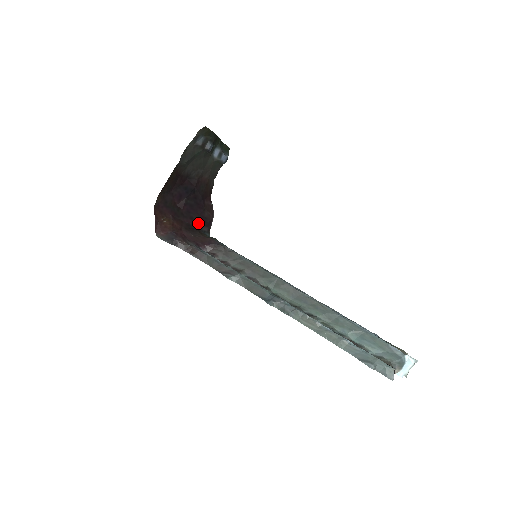
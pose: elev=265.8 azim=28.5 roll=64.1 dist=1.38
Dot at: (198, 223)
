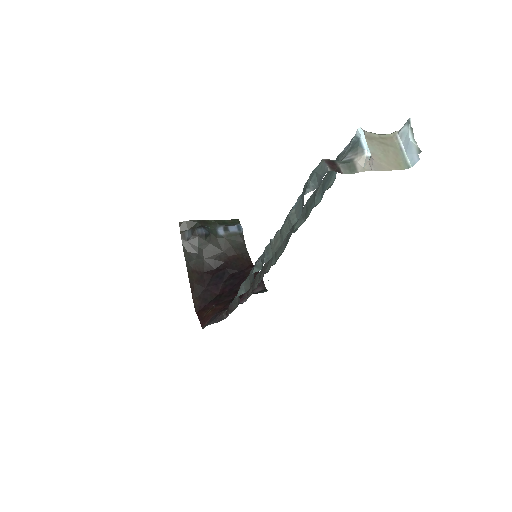
Dot at: occluded
